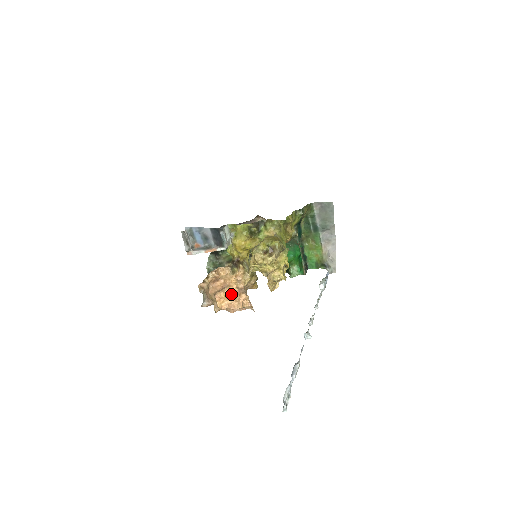
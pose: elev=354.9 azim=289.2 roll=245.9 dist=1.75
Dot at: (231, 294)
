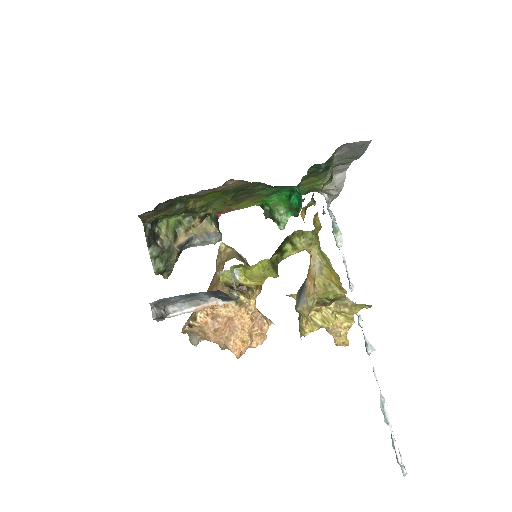
Dot at: (248, 333)
